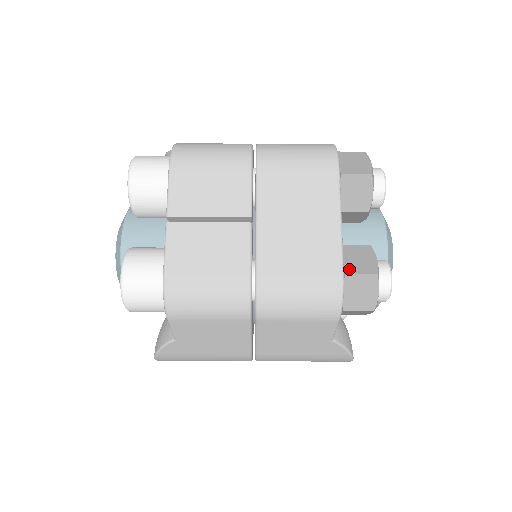
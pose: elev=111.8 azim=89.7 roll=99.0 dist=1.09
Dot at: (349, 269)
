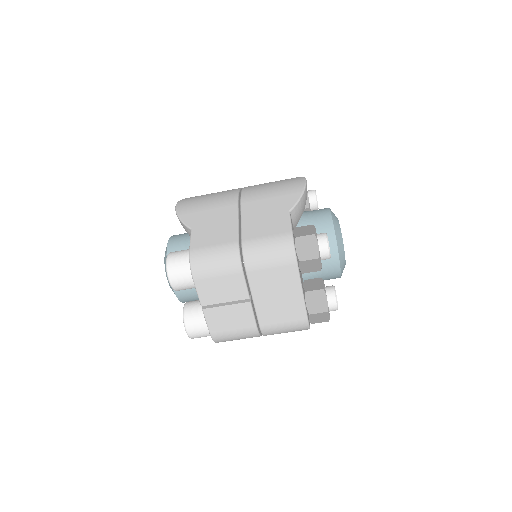
Dot at: (311, 311)
